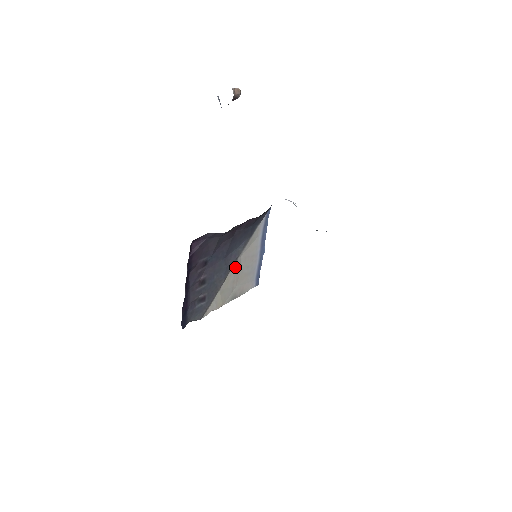
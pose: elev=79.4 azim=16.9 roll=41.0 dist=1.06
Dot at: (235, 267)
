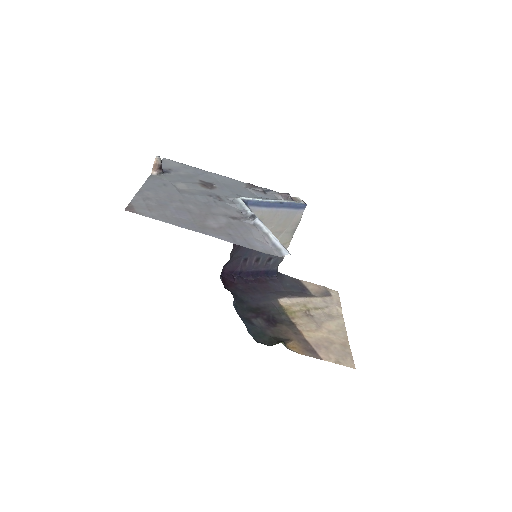
Dot at: occluded
